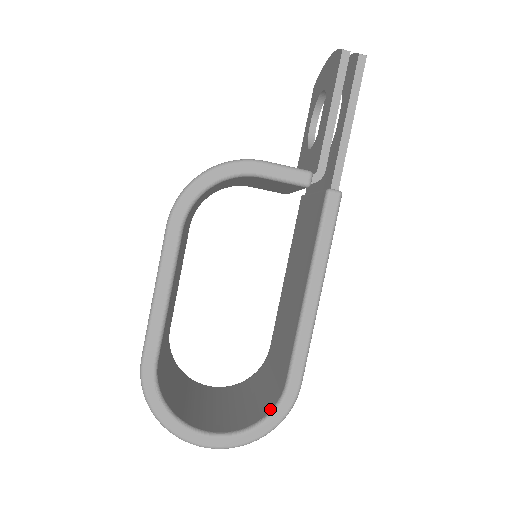
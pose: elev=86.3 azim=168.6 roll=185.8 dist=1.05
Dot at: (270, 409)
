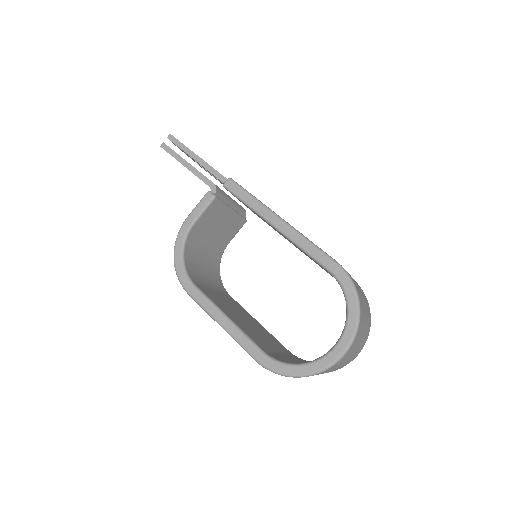
Dot at: occluded
